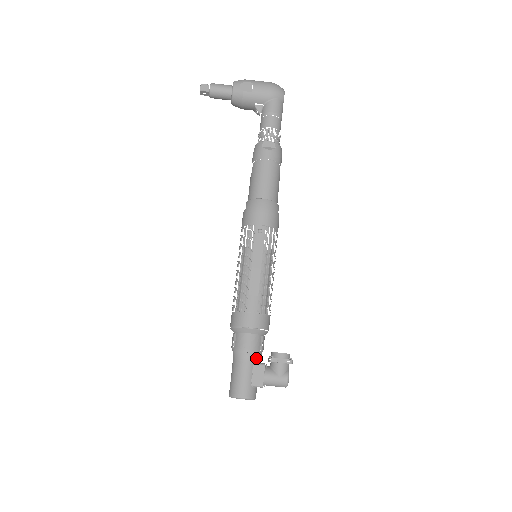
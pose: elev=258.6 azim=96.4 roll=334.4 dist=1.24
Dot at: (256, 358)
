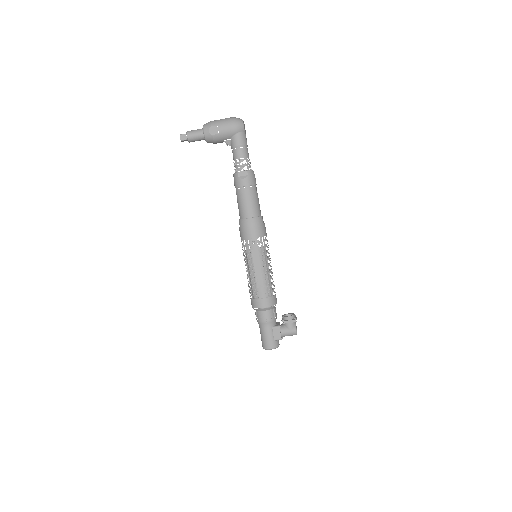
Dot at: (273, 323)
